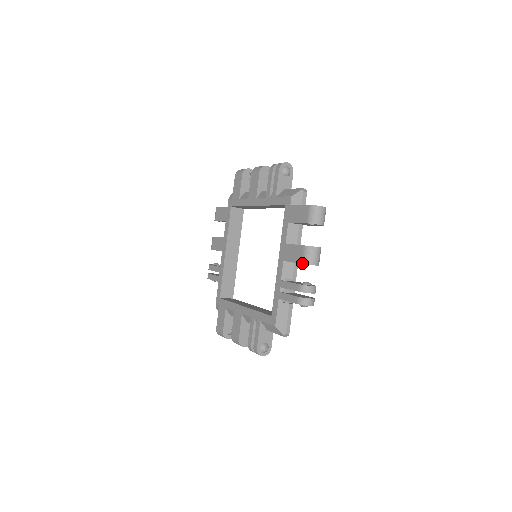
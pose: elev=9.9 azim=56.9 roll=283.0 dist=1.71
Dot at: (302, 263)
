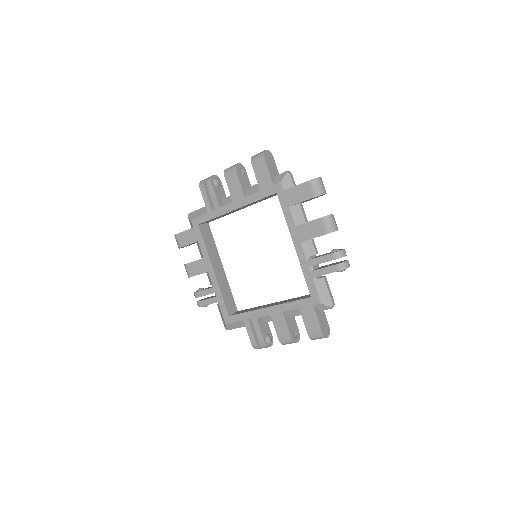
Dot at: (279, 340)
